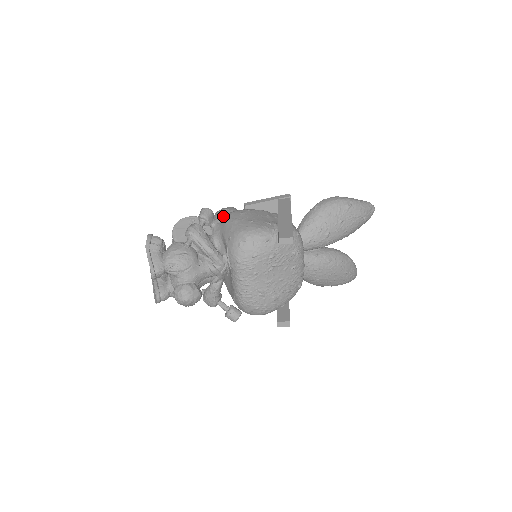
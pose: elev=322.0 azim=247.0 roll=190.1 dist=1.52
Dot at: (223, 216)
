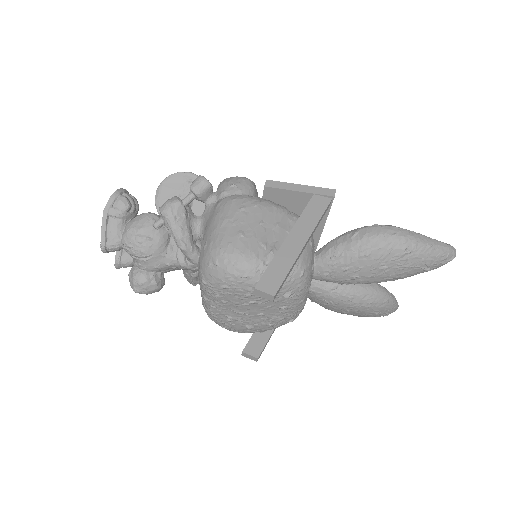
Dot at: (223, 196)
